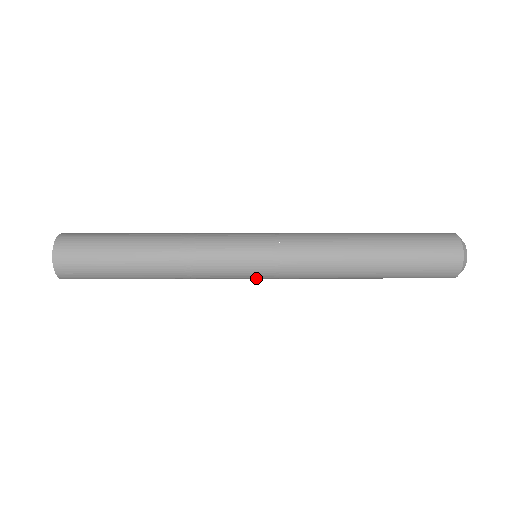
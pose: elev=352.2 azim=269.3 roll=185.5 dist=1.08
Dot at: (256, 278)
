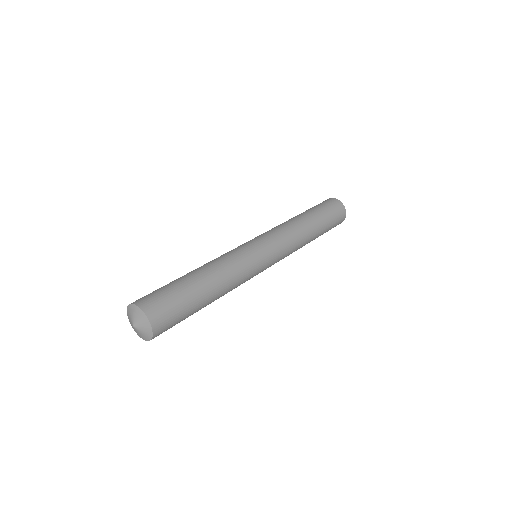
Dot at: occluded
